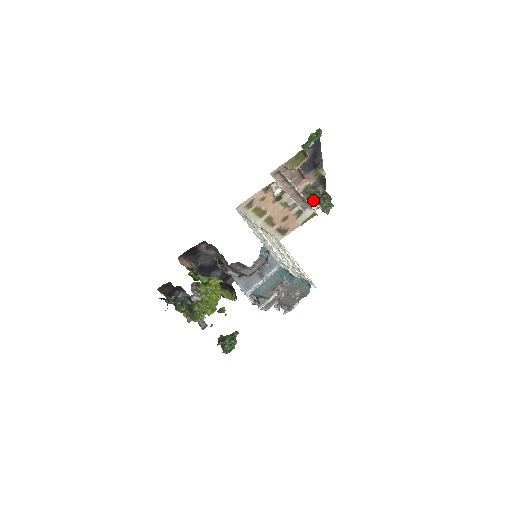
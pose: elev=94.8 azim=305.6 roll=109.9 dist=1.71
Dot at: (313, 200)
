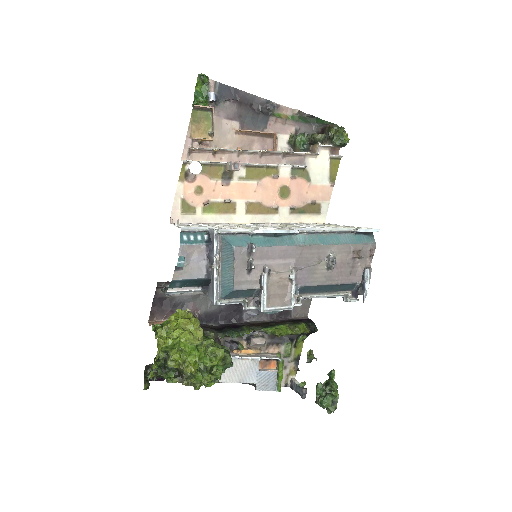
Dot at: (312, 147)
